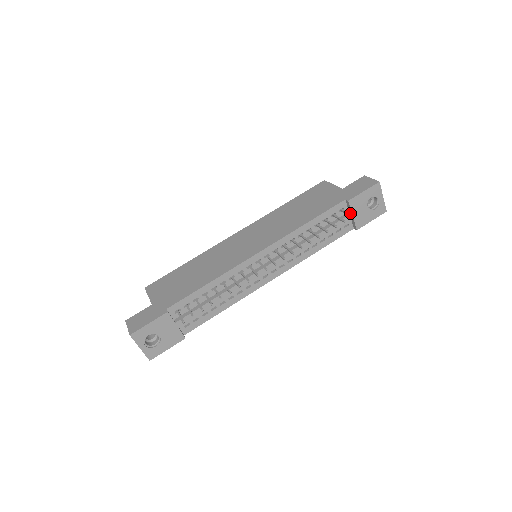
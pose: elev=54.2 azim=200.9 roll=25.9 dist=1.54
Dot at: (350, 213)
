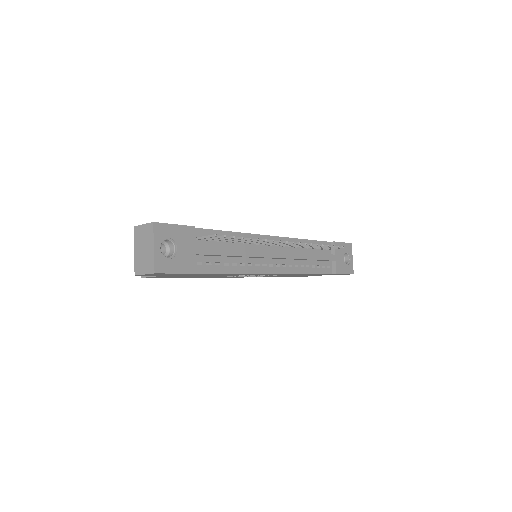
Dot at: (334, 254)
